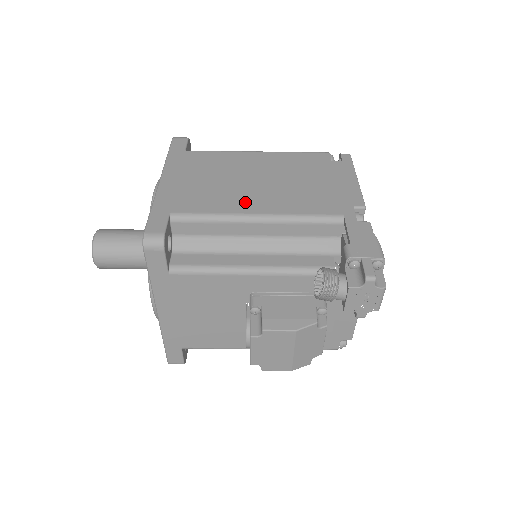
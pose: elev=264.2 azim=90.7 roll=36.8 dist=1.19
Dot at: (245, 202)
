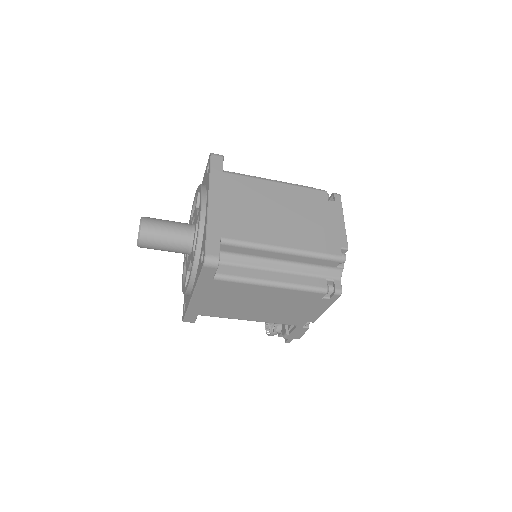
Dot at: (245, 315)
